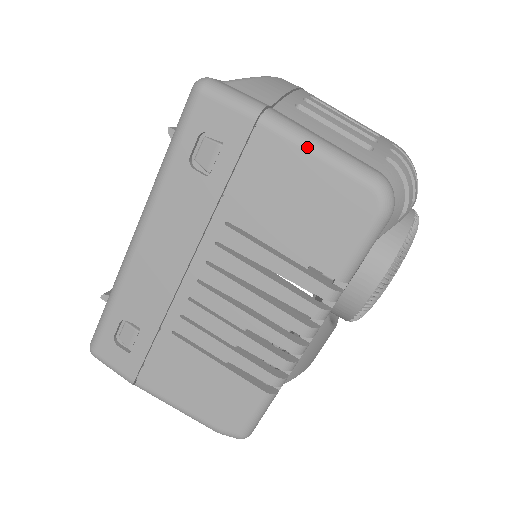
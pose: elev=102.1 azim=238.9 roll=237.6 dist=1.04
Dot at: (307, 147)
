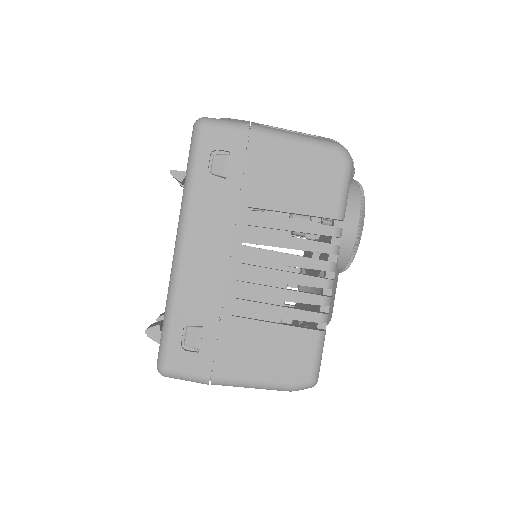
Dot at: (287, 138)
